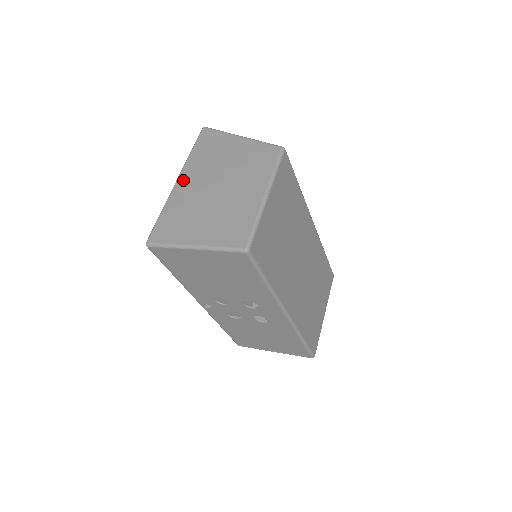
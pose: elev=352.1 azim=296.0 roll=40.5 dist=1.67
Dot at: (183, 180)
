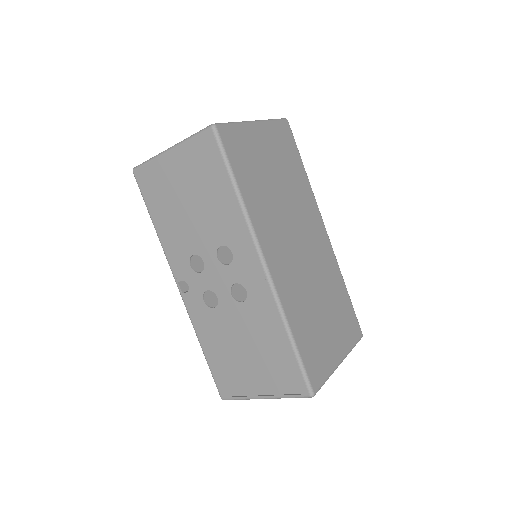
Dot at: occluded
